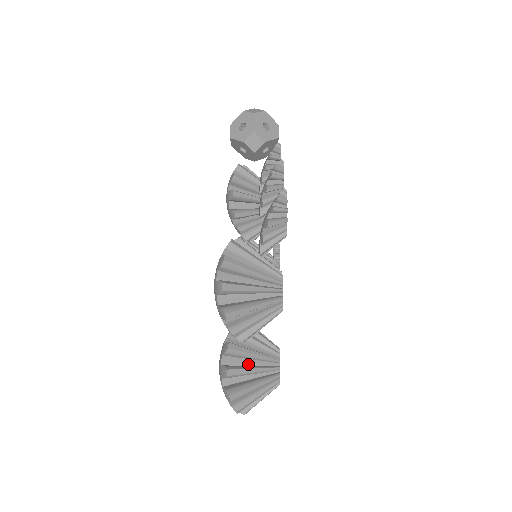
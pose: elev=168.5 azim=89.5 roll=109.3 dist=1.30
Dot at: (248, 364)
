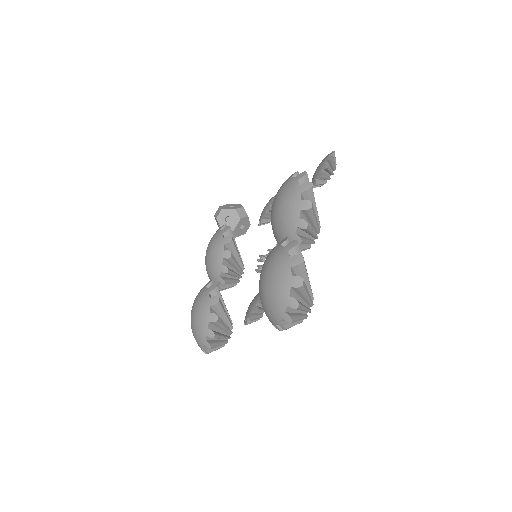
Dot at: occluded
